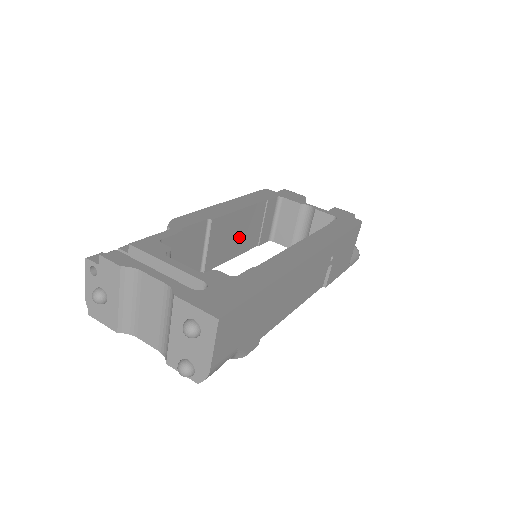
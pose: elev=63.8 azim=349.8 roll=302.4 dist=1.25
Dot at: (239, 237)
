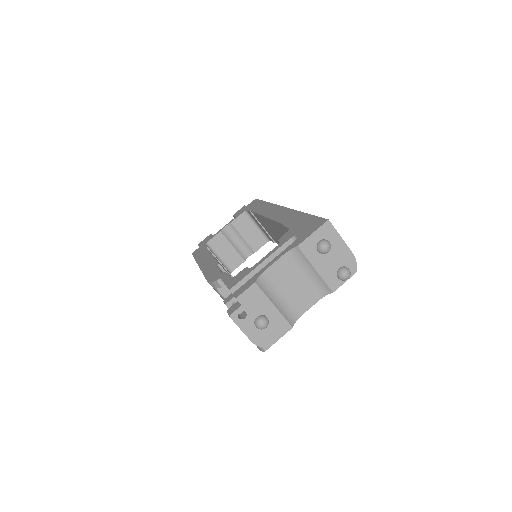
Dot at: occluded
